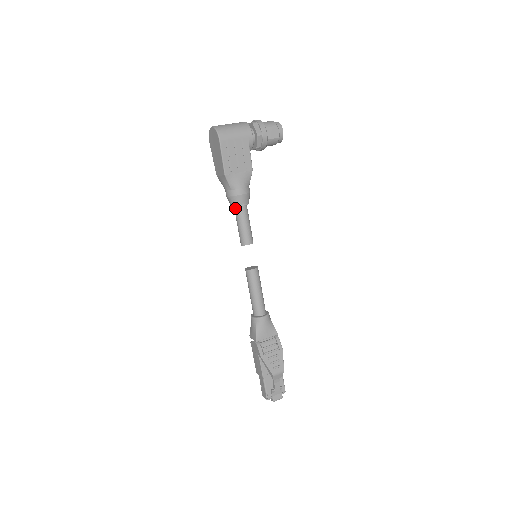
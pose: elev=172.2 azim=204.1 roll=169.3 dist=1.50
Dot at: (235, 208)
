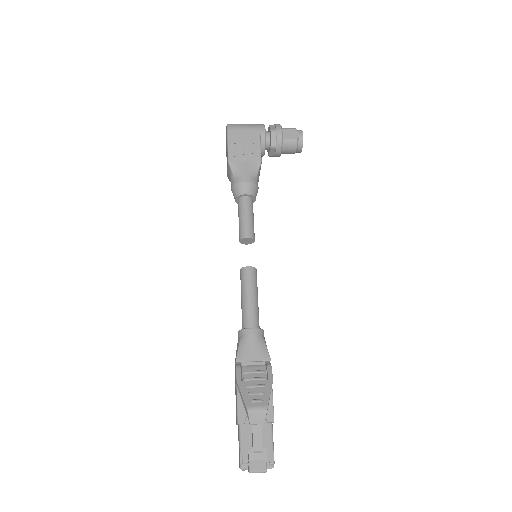
Dot at: (238, 200)
